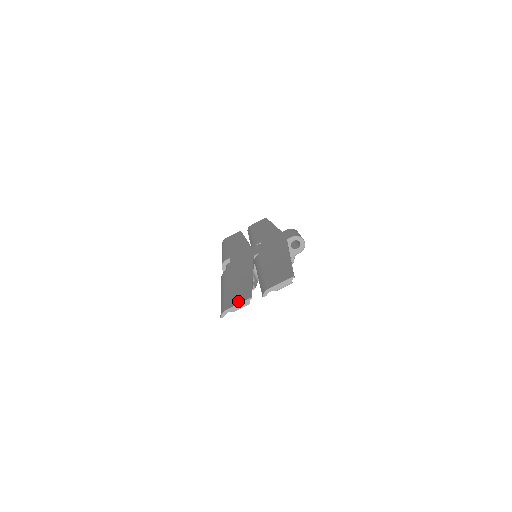
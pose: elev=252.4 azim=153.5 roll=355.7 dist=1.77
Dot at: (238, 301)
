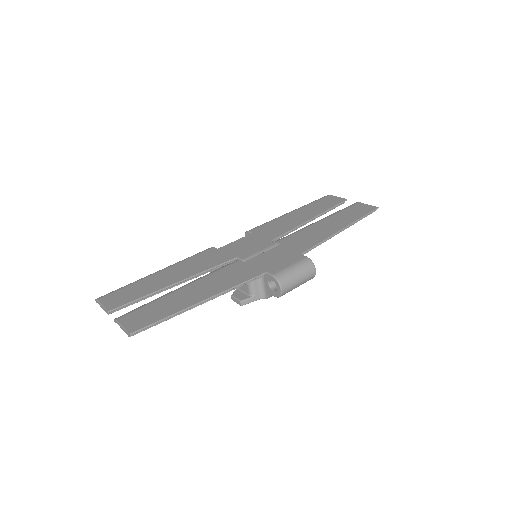
Dot at: (108, 302)
